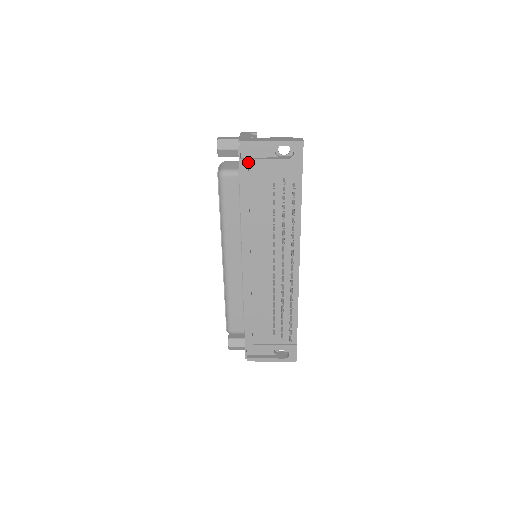
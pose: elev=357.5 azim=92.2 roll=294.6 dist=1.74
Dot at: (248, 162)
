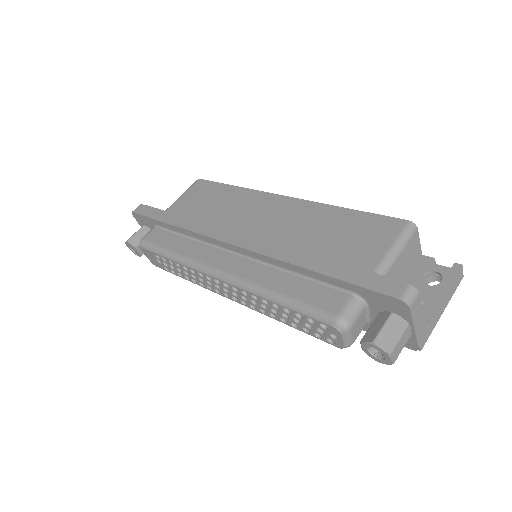
Dot at: occluded
